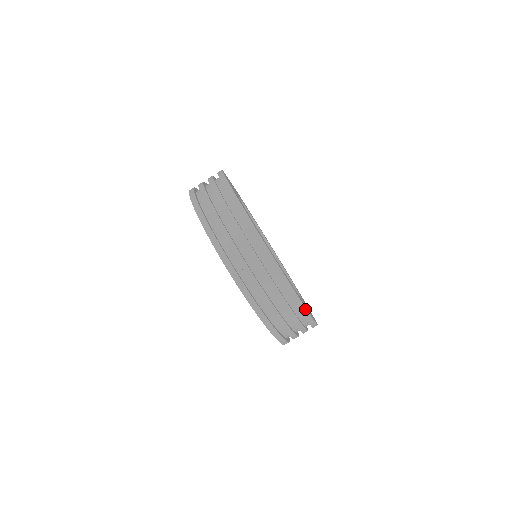
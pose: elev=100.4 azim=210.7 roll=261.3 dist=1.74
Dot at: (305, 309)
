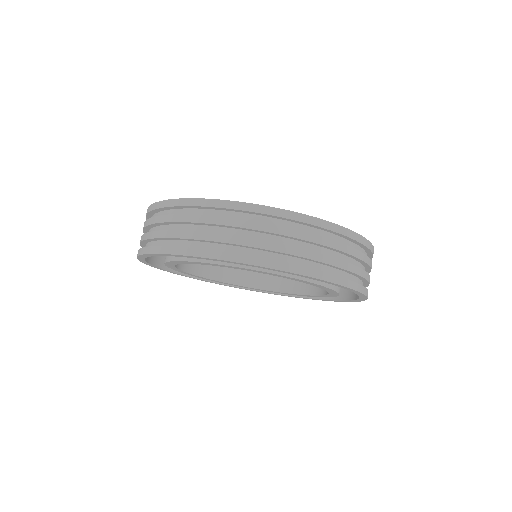
Dot at: (357, 235)
